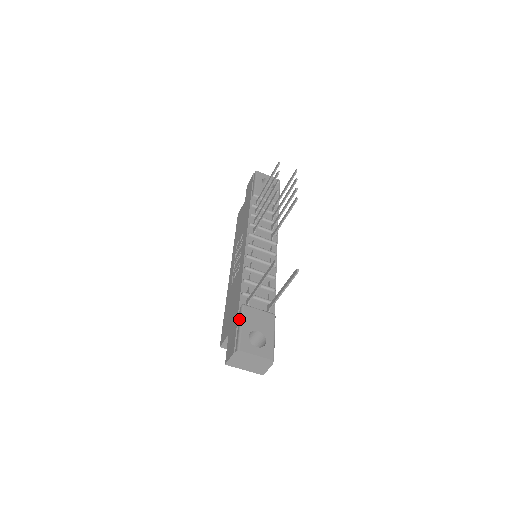
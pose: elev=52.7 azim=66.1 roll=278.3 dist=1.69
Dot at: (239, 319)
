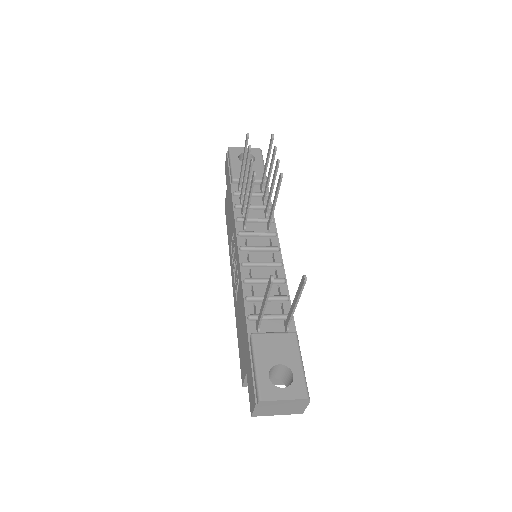
Dot at: (252, 355)
